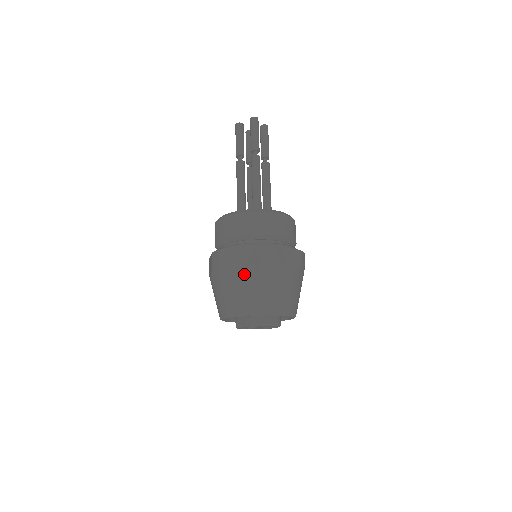
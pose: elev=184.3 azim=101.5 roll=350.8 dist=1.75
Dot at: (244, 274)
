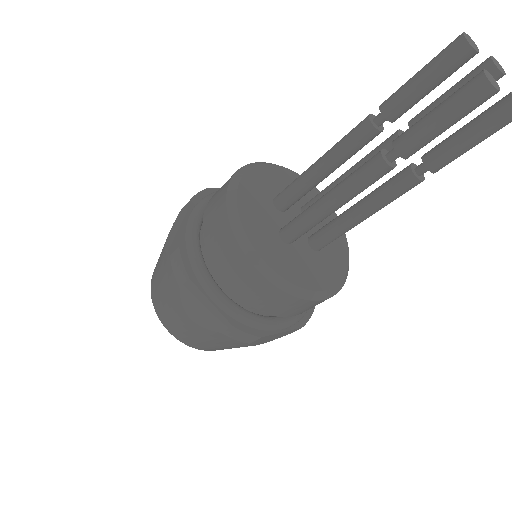
Dot at: (259, 344)
